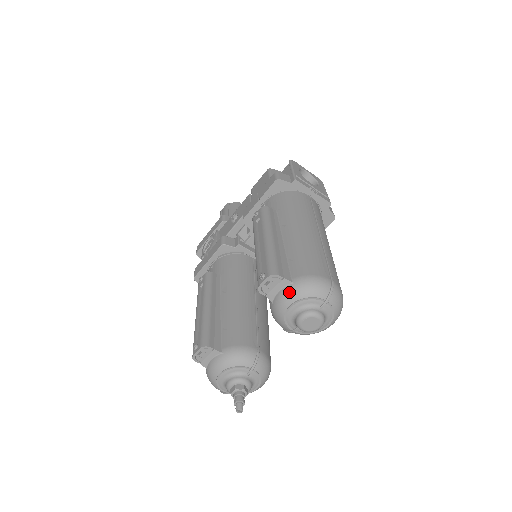
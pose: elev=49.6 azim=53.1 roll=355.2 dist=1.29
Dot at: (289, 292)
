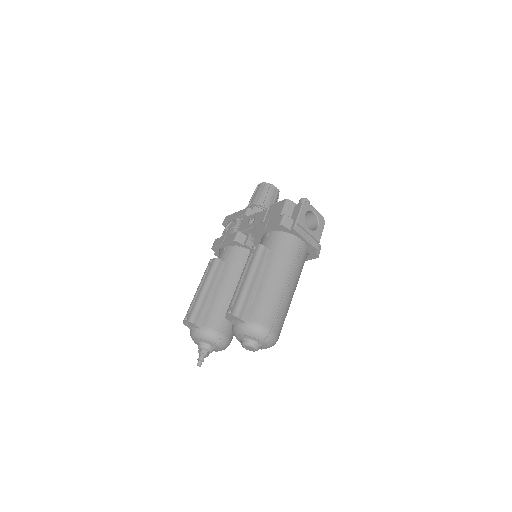
Dot at: (242, 328)
